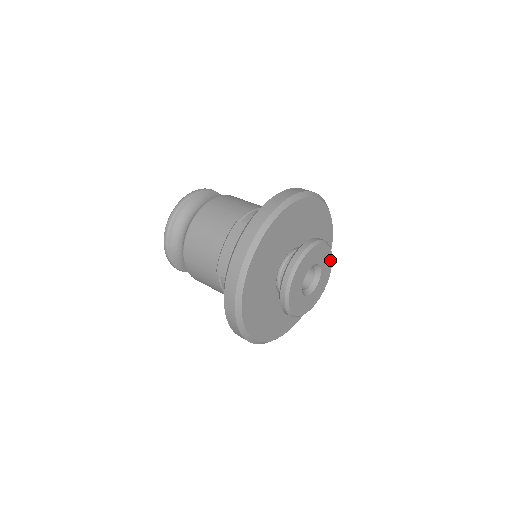
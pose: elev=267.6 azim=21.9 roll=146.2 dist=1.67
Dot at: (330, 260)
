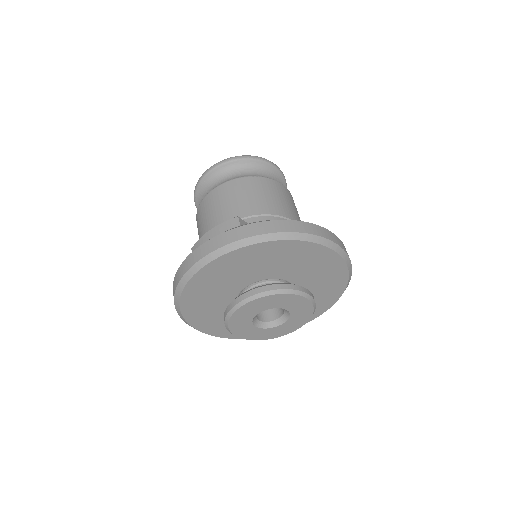
Dot at: (309, 314)
